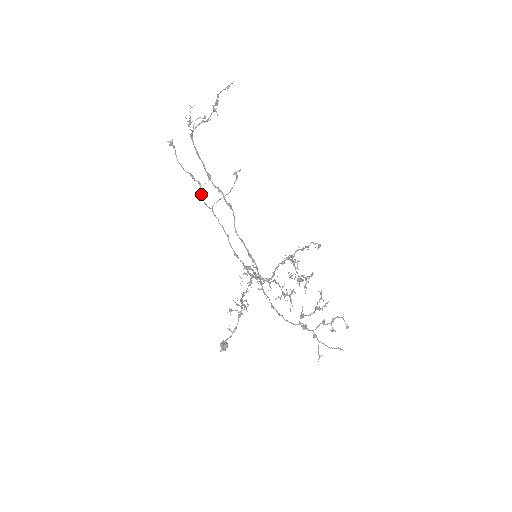
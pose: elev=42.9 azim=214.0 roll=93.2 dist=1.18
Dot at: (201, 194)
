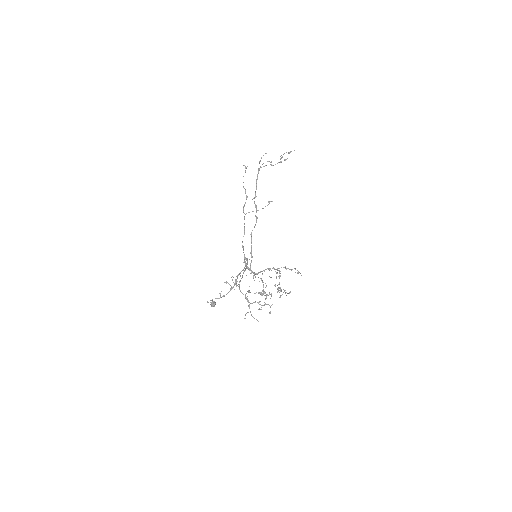
Dot at: occluded
